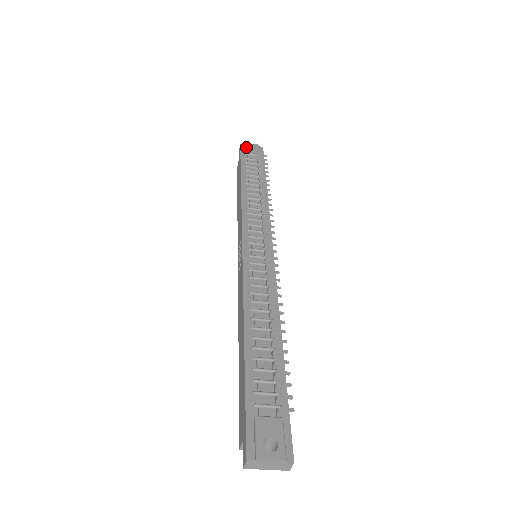
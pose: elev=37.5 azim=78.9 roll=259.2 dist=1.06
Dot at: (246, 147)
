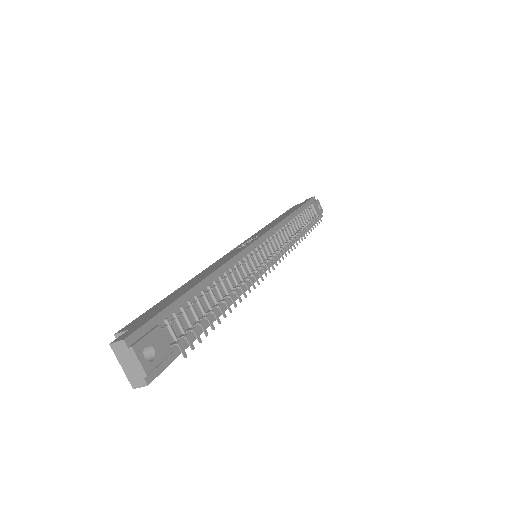
Dot at: (316, 202)
